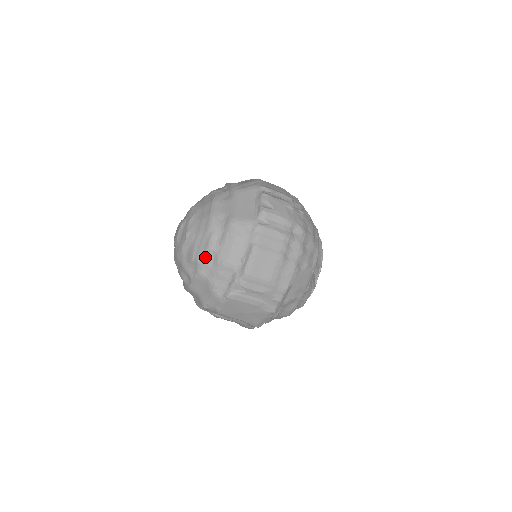
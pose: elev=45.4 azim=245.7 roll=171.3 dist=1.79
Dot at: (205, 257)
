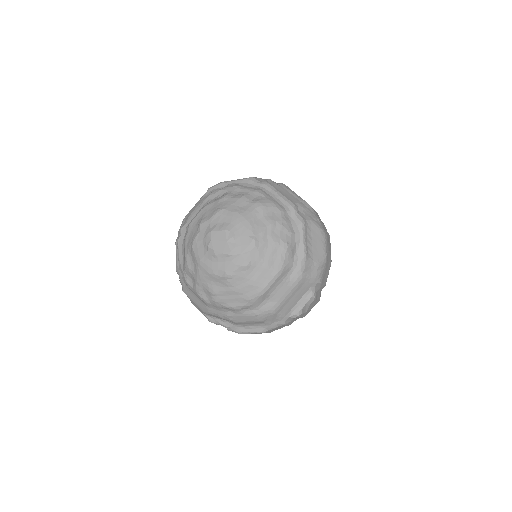
Dot at: (224, 307)
